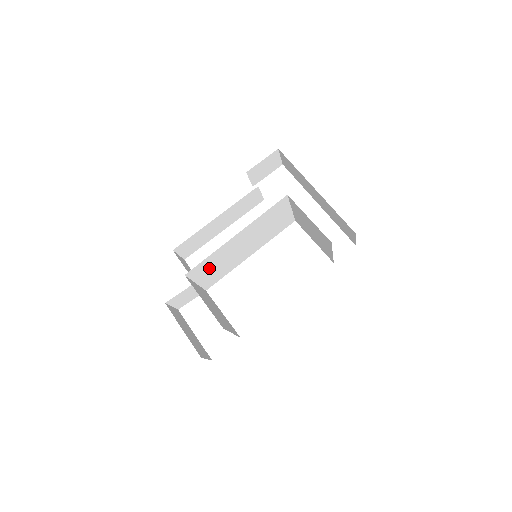
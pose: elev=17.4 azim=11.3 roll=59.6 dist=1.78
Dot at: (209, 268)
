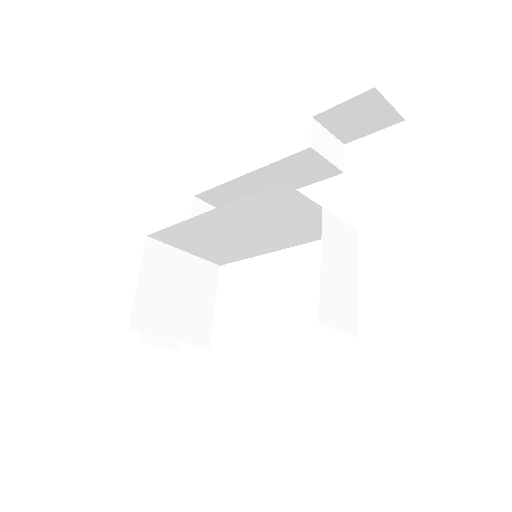
Dot at: (193, 241)
